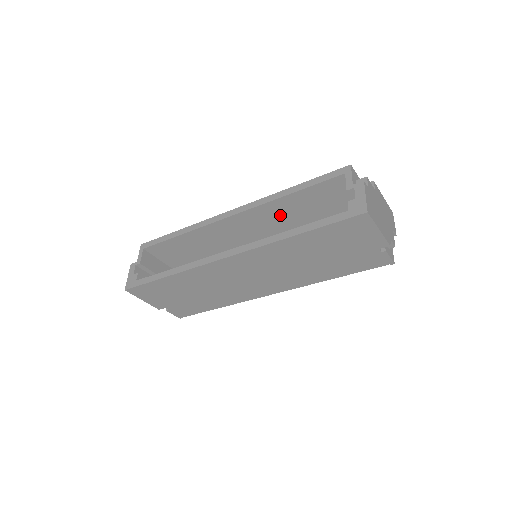
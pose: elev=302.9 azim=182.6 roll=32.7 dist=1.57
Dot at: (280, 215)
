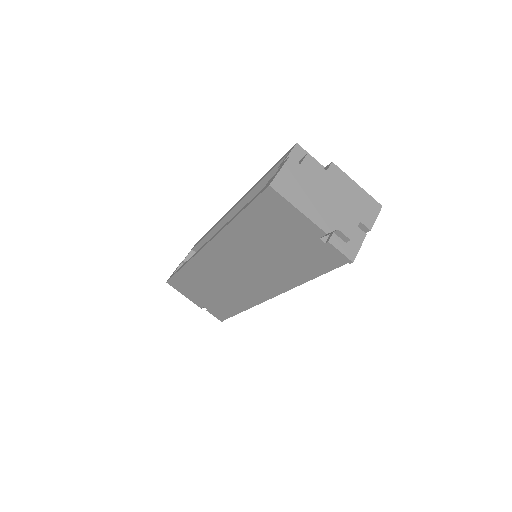
Dot at: occluded
